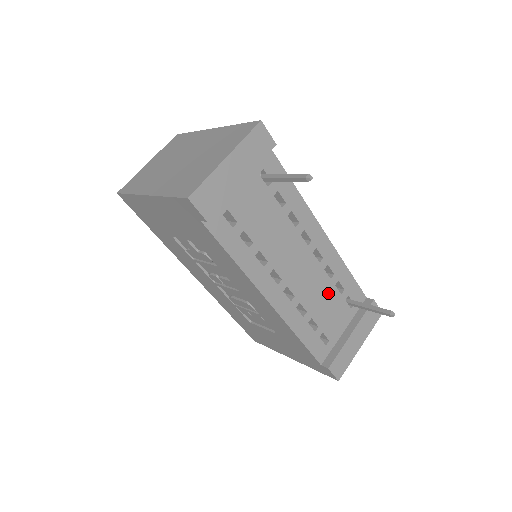
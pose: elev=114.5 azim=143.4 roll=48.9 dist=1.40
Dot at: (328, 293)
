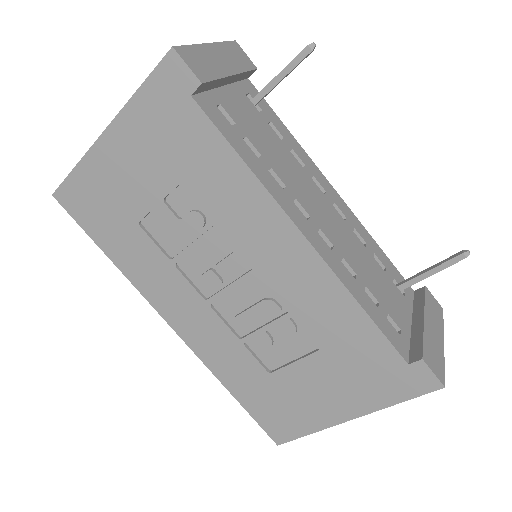
Dot at: (370, 263)
